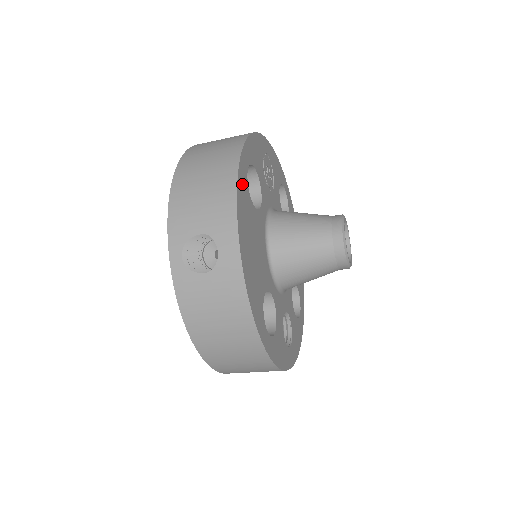
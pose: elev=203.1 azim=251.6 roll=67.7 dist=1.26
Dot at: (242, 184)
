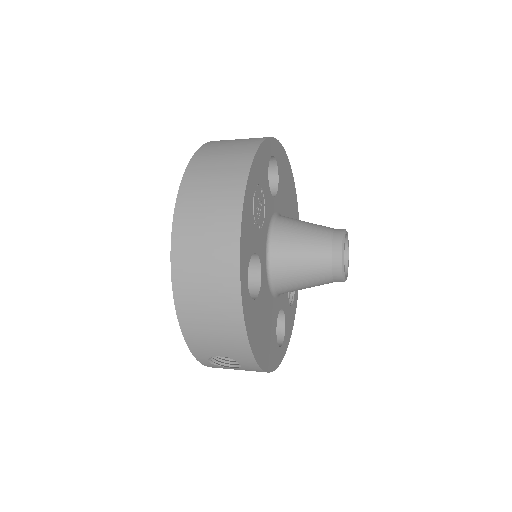
Dot at: (248, 315)
